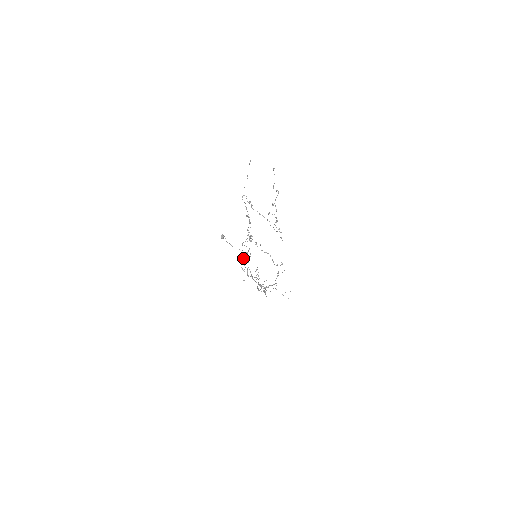
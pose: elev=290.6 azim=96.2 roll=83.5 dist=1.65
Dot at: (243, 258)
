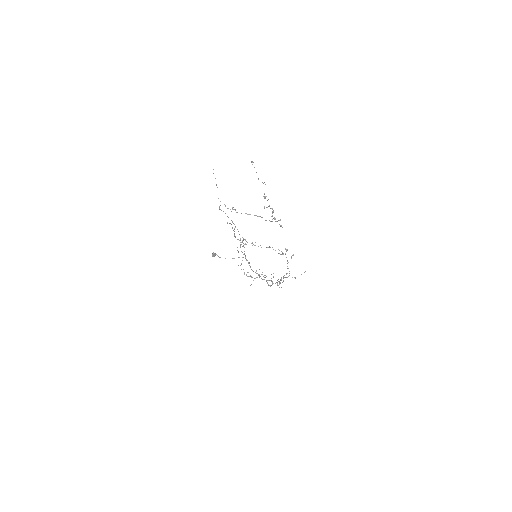
Dot at: (240, 265)
